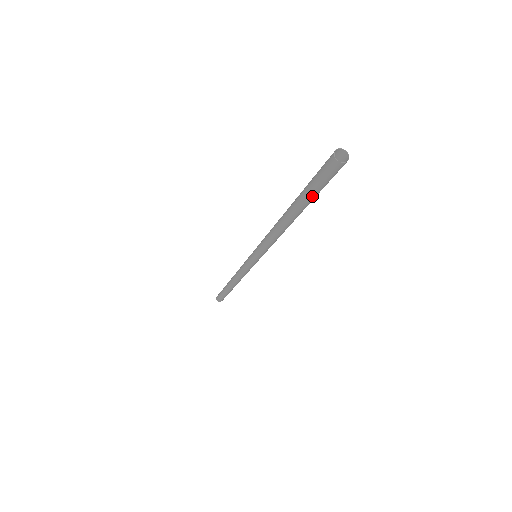
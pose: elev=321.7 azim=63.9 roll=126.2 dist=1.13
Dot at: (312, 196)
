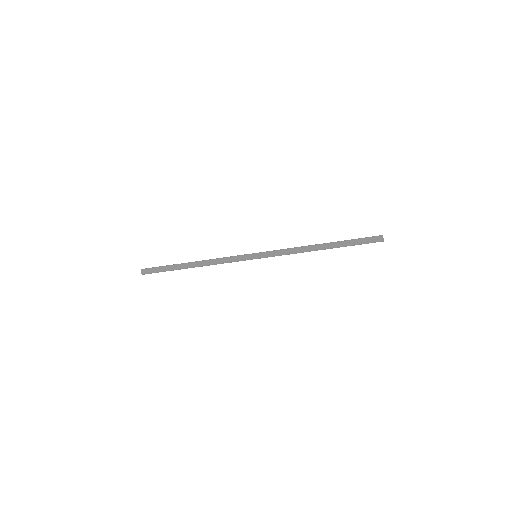
Dot at: (352, 245)
